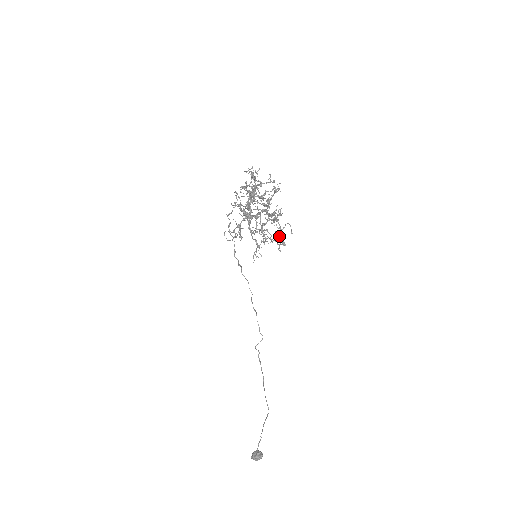
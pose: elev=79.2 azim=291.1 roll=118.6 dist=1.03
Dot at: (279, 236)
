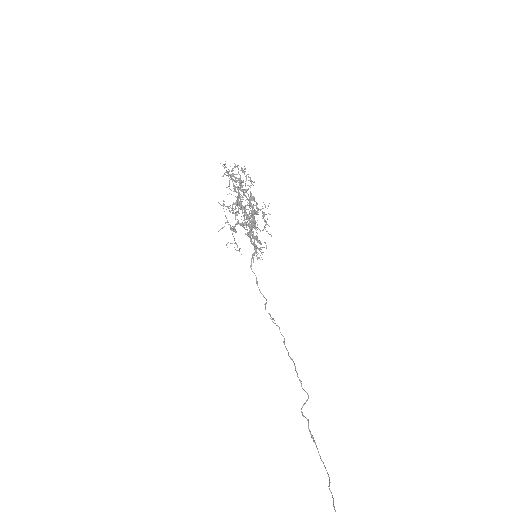
Dot at: (240, 184)
